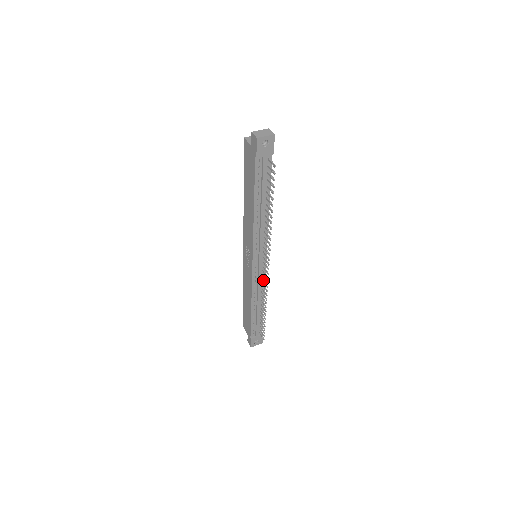
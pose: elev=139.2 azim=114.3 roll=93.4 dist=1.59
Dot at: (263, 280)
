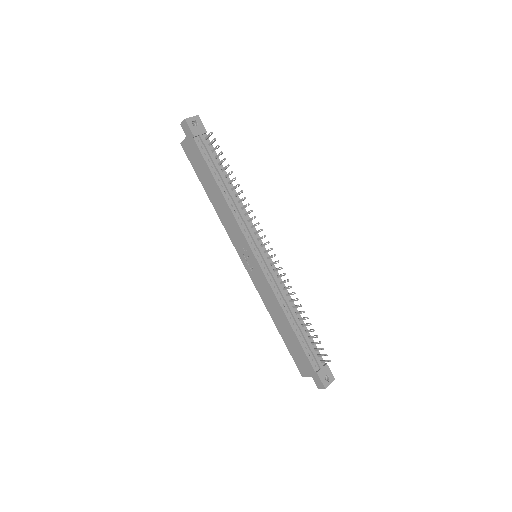
Dot at: (278, 275)
